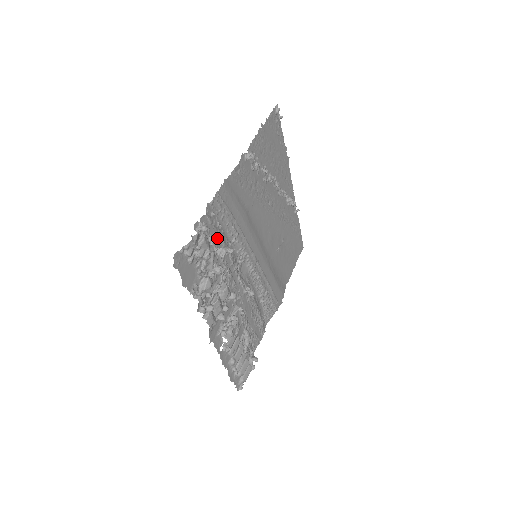
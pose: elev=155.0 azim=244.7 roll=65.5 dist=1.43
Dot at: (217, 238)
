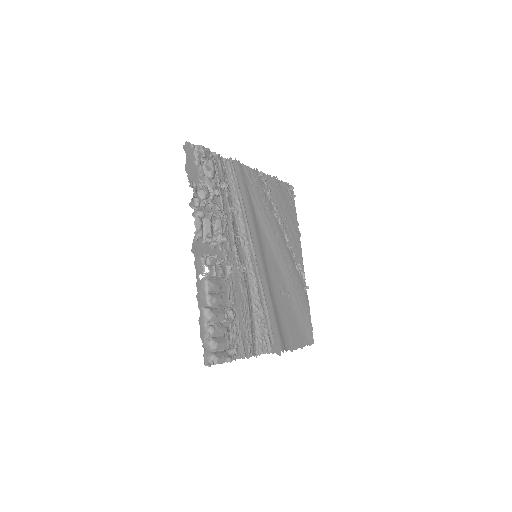
Dot at: occluded
